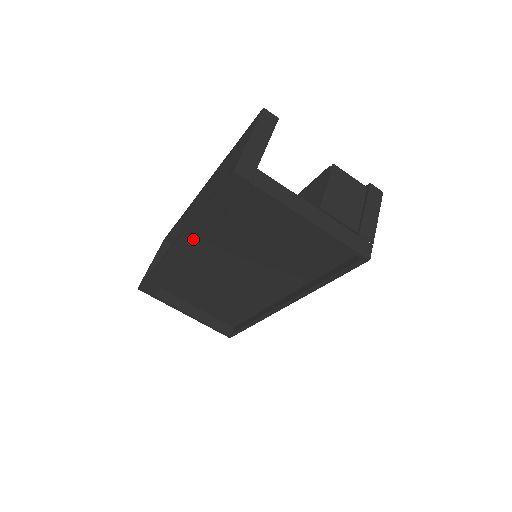
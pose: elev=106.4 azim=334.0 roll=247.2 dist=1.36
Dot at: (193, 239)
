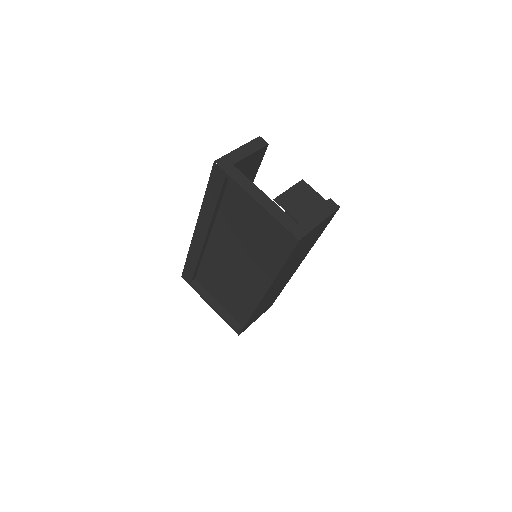
Dot at: (204, 223)
